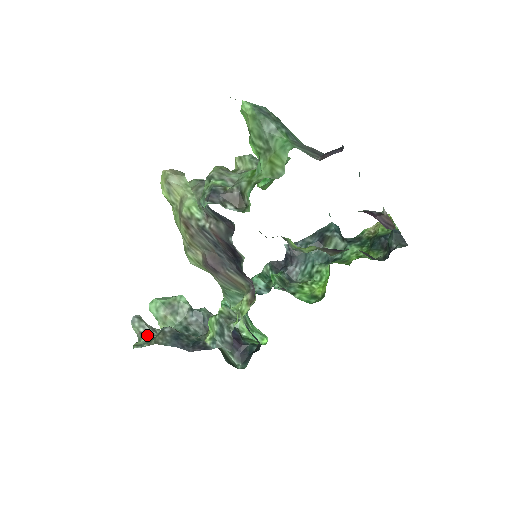
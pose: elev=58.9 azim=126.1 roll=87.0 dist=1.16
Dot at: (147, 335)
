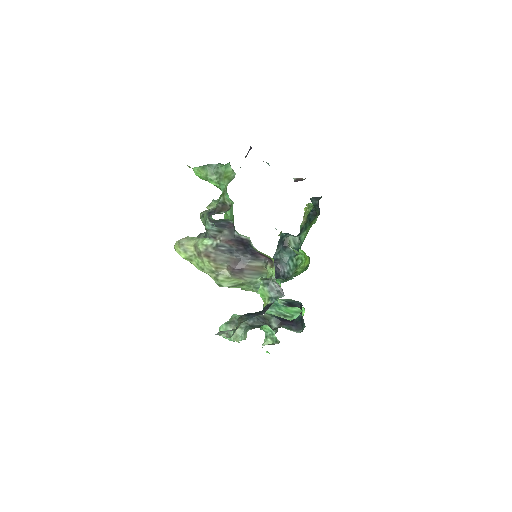
Dot at: (232, 331)
